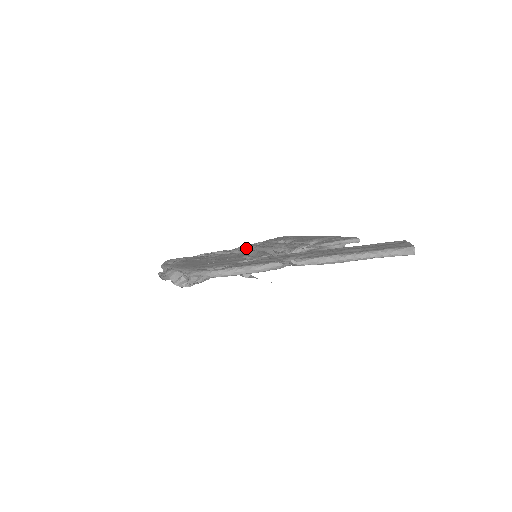
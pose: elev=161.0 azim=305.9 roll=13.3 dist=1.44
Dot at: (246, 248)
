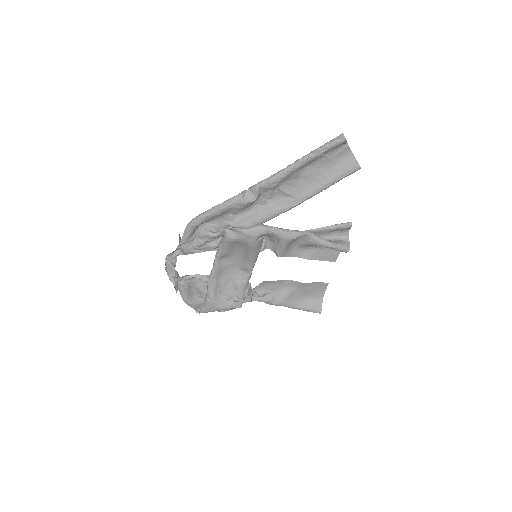
Dot at: (262, 282)
